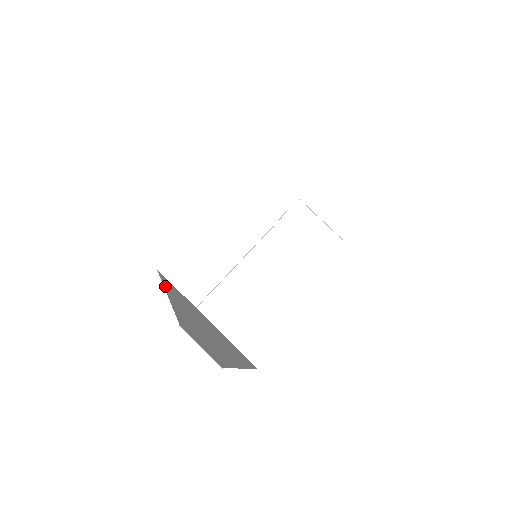
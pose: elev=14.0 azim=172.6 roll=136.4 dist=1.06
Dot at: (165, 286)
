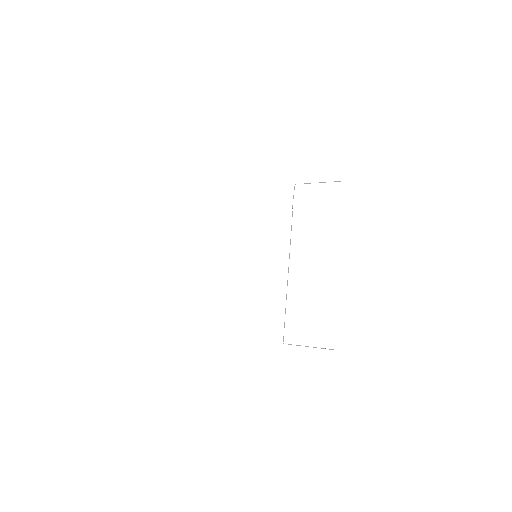
Dot at: occluded
